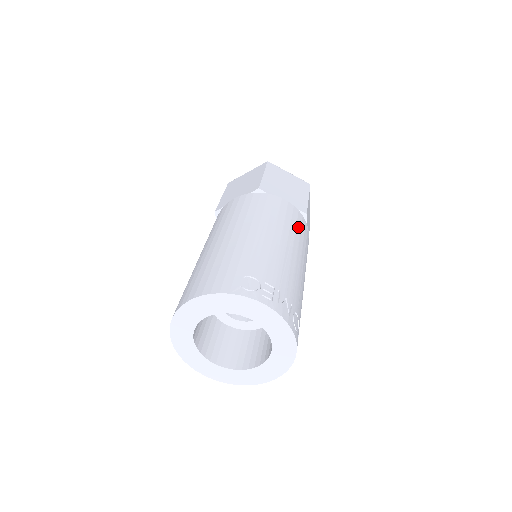
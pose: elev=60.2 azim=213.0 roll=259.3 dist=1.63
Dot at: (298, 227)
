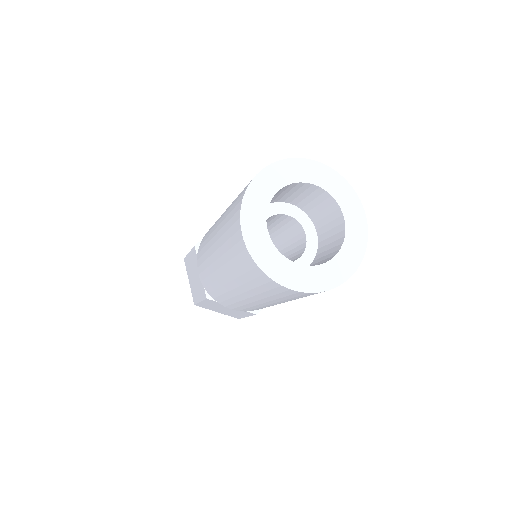
Dot at: occluded
